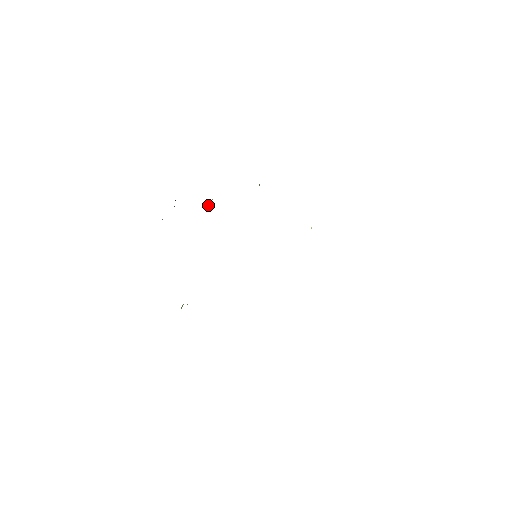
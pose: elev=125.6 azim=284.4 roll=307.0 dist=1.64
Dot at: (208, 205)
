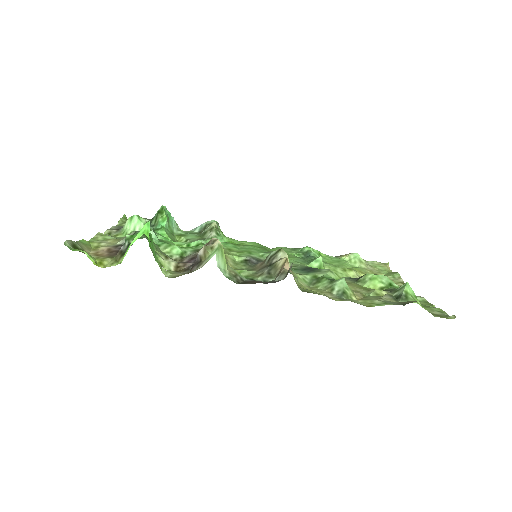
Dot at: (199, 258)
